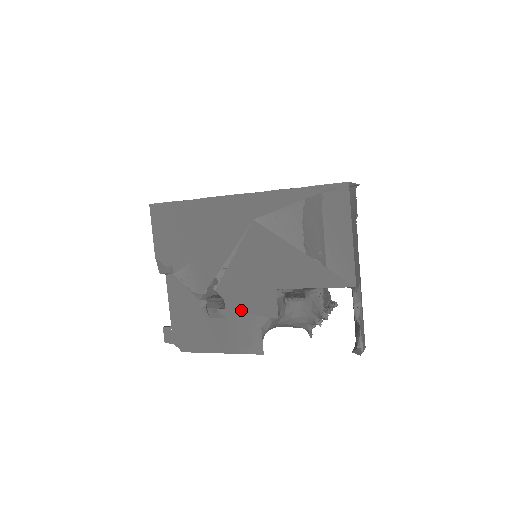
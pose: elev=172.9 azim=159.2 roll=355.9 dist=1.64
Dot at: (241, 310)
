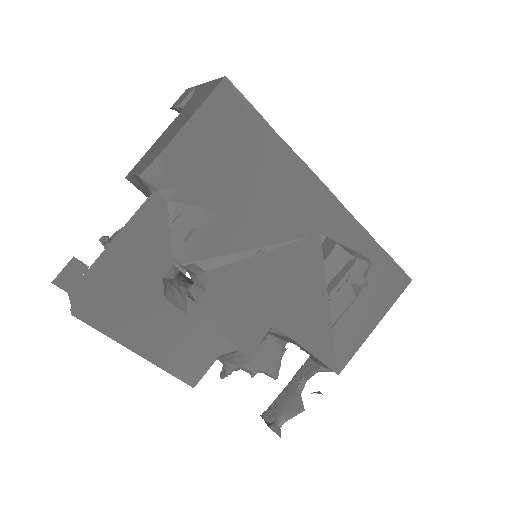
Dot at: (216, 319)
